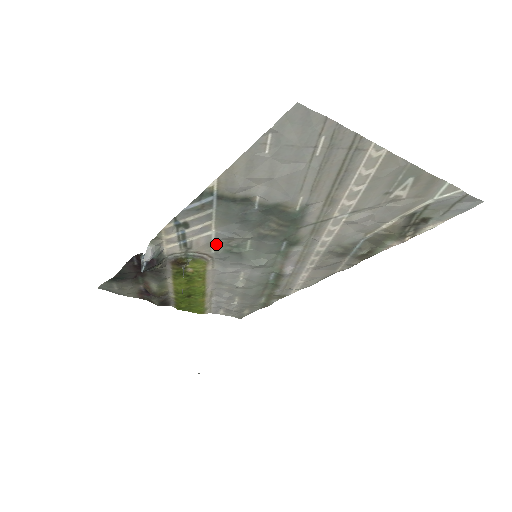
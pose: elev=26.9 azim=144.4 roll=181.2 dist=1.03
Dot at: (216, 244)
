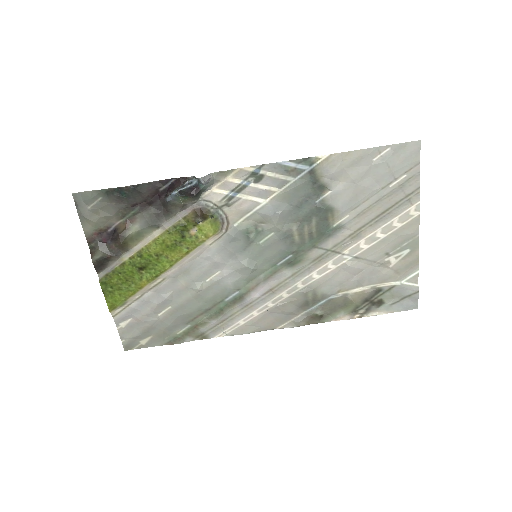
Dot at: (248, 218)
